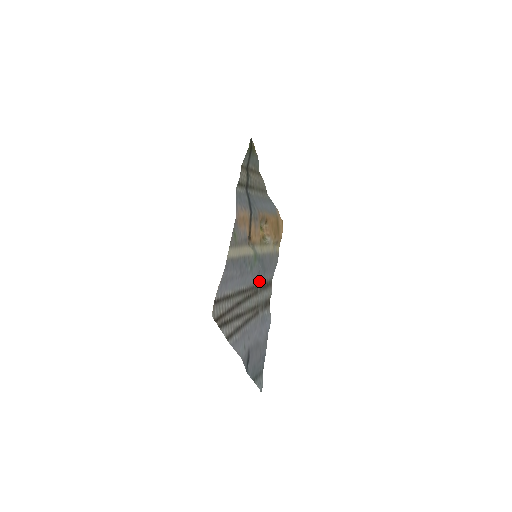
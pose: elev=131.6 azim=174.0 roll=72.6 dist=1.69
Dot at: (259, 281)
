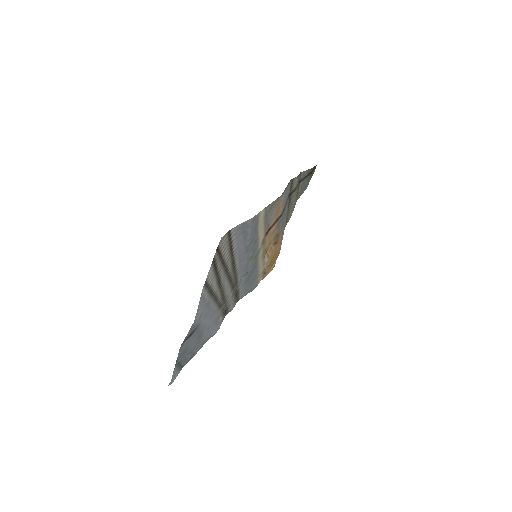
Dot at: (240, 282)
